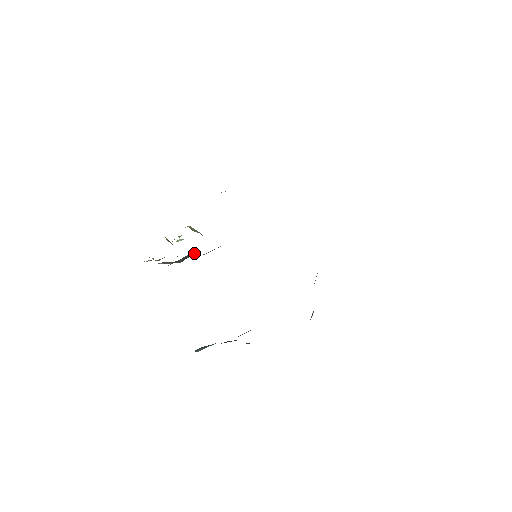
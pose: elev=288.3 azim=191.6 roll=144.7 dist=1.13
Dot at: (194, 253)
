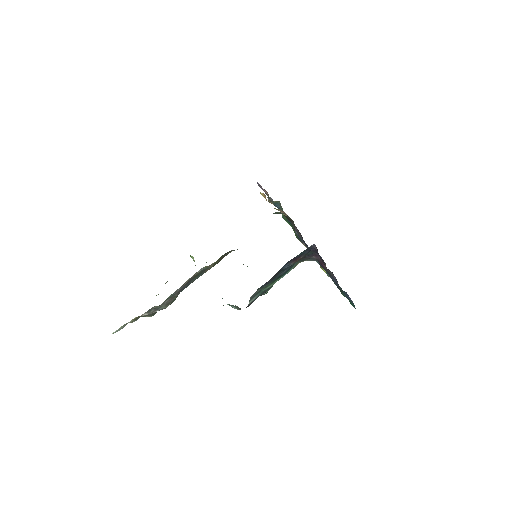
Dot at: (190, 283)
